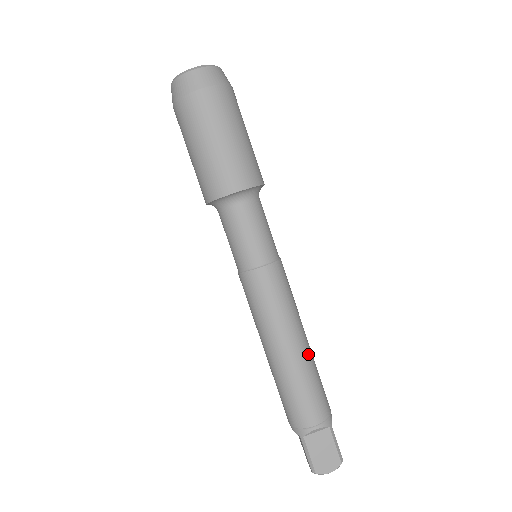
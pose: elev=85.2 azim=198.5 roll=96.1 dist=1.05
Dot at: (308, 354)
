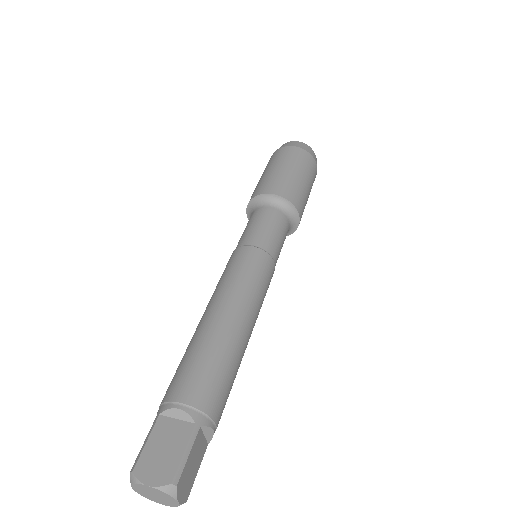
Dot at: (235, 336)
